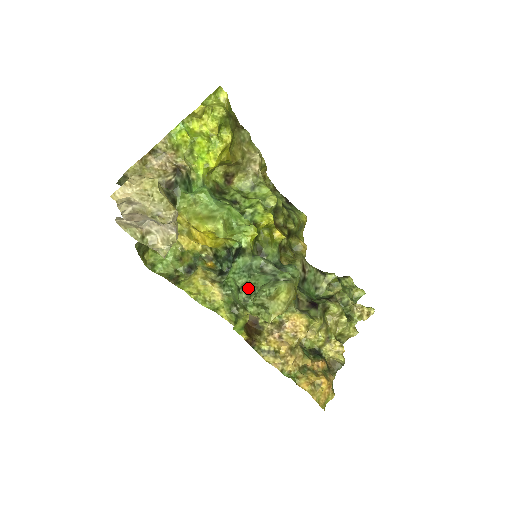
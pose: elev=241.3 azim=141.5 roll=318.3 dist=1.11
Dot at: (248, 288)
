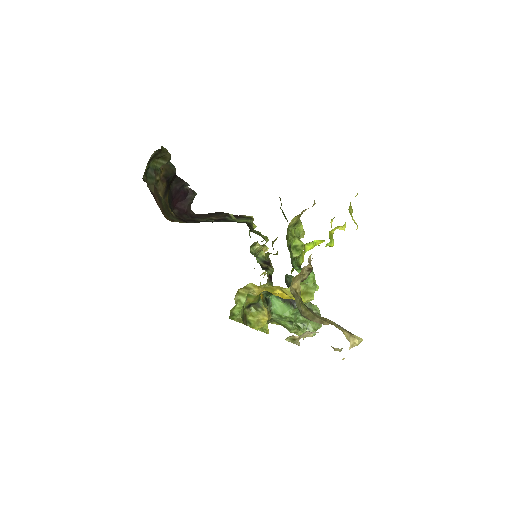
Dot at: (298, 321)
